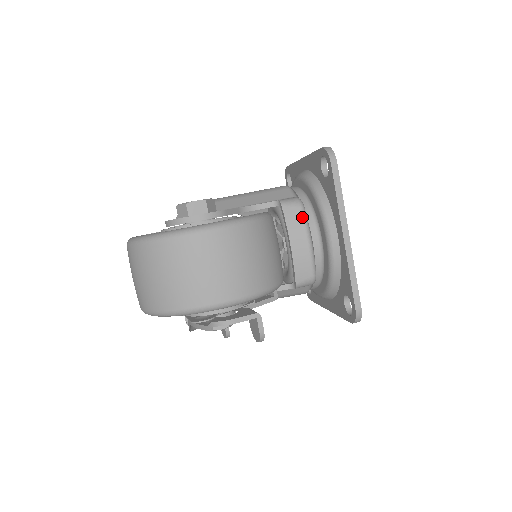
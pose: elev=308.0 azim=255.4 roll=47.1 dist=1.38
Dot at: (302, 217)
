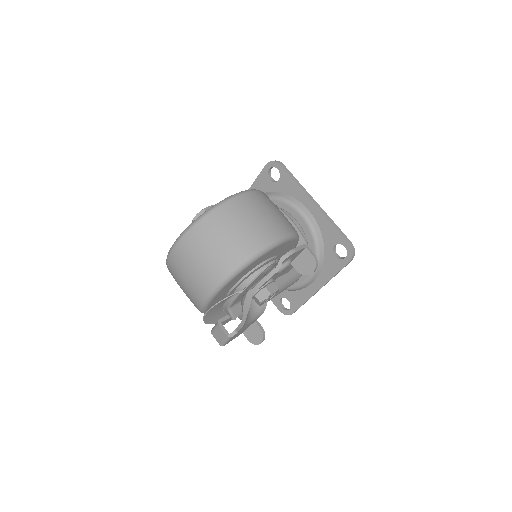
Dot at: occluded
